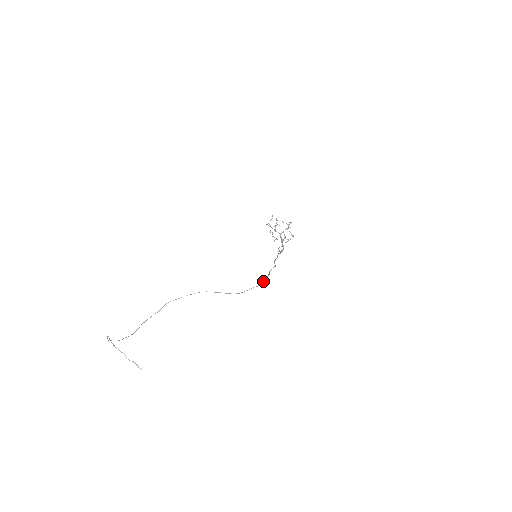
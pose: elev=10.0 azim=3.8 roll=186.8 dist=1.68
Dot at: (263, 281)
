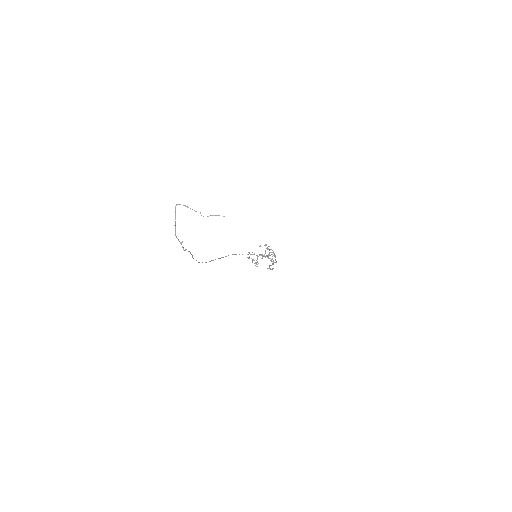
Dot at: (275, 257)
